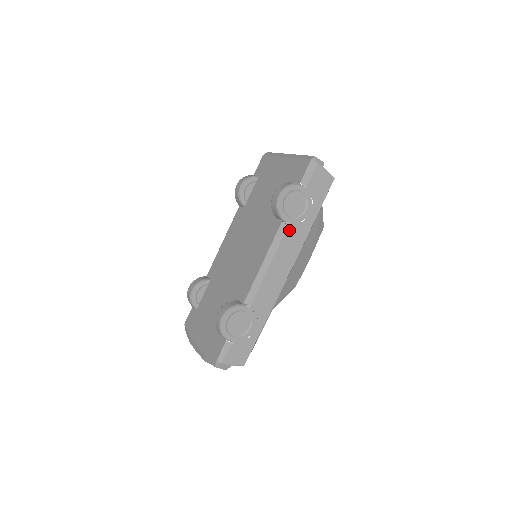
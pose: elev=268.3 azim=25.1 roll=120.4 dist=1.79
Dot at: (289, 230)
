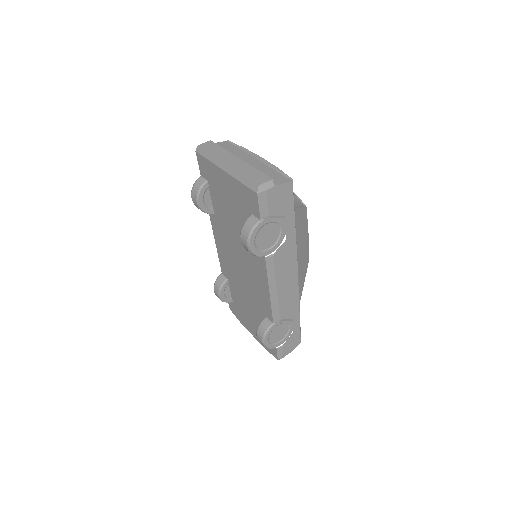
Dot at: (276, 256)
